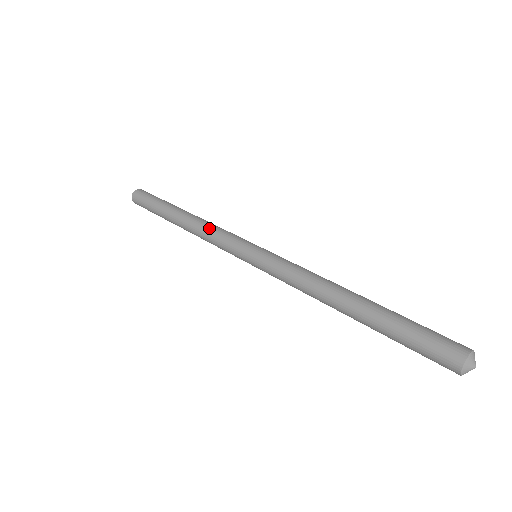
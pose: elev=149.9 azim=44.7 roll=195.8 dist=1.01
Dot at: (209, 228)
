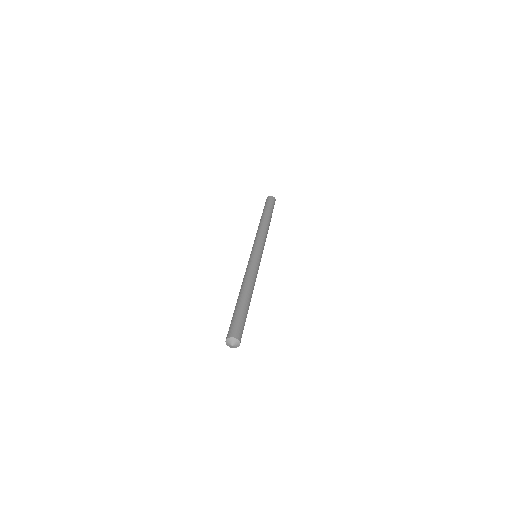
Dot at: (261, 231)
